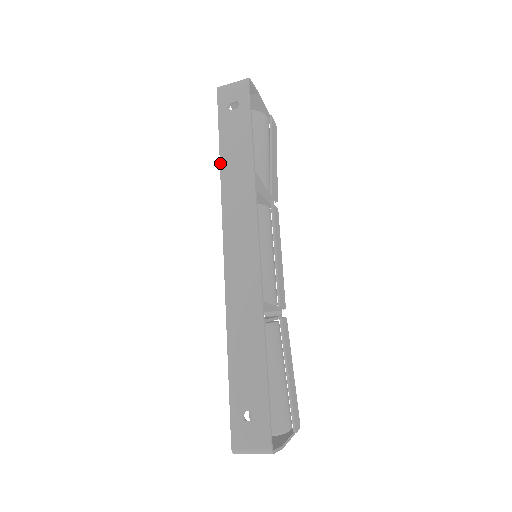
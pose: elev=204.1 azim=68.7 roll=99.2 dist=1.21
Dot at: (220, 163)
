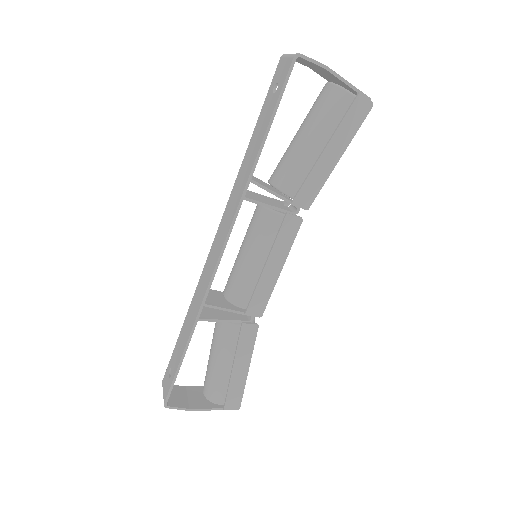
Dot at: (246, 152)
